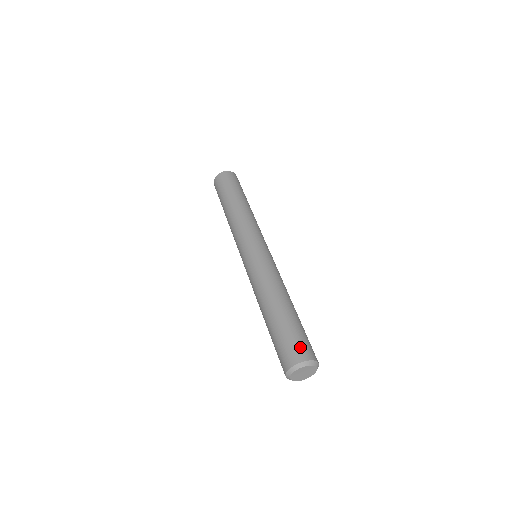
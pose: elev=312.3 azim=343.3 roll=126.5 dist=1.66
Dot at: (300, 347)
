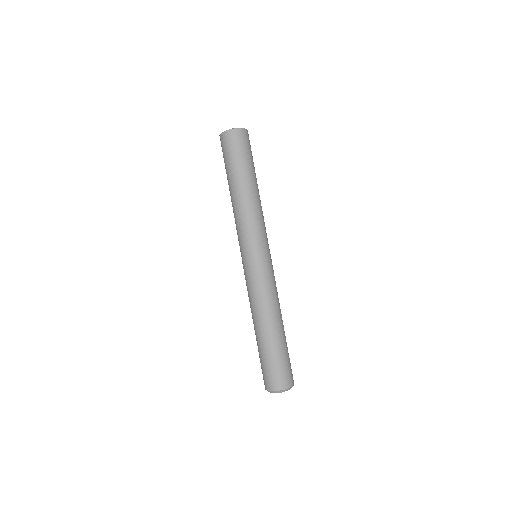
Dot at: (269, 378)
